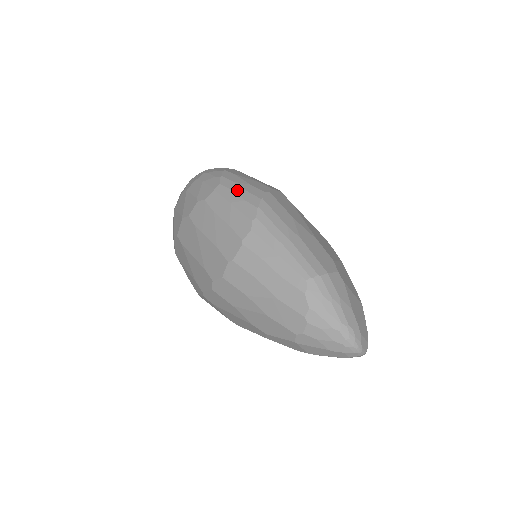
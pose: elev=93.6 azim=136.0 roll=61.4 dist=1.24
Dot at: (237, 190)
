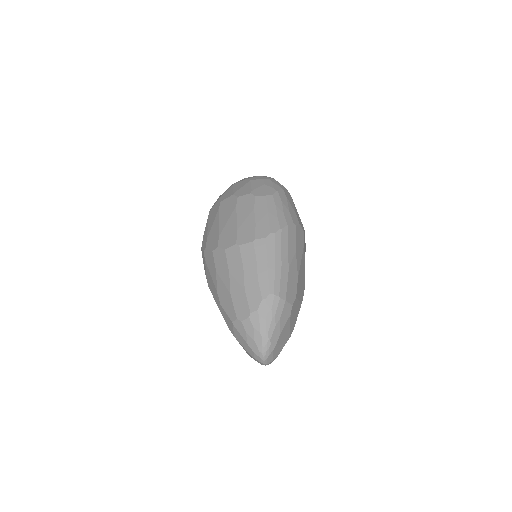
Dot at: (279, 208)
